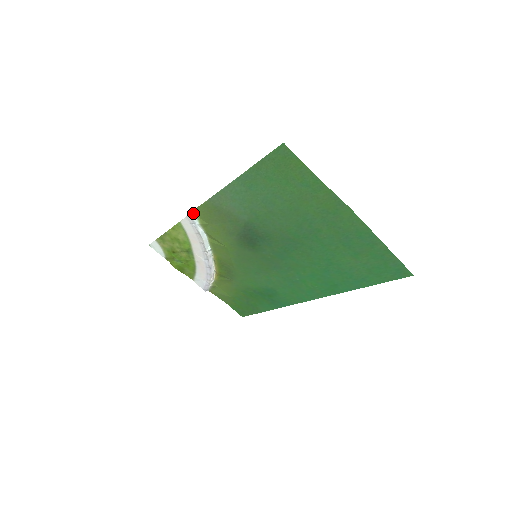
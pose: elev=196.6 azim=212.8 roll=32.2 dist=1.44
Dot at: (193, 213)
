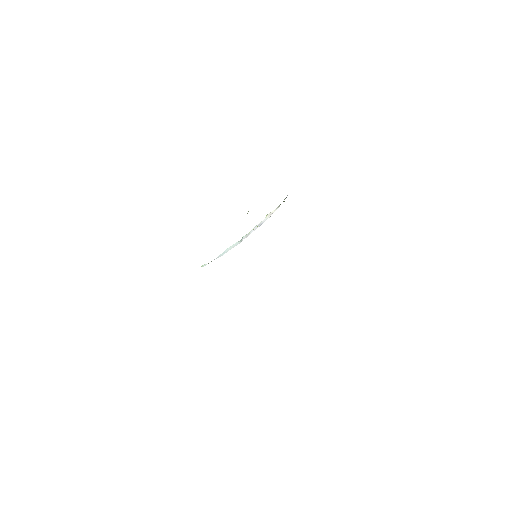
Dot at: (203, 265)
